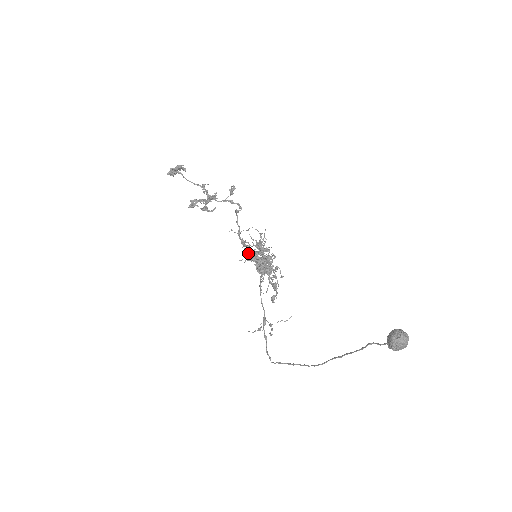
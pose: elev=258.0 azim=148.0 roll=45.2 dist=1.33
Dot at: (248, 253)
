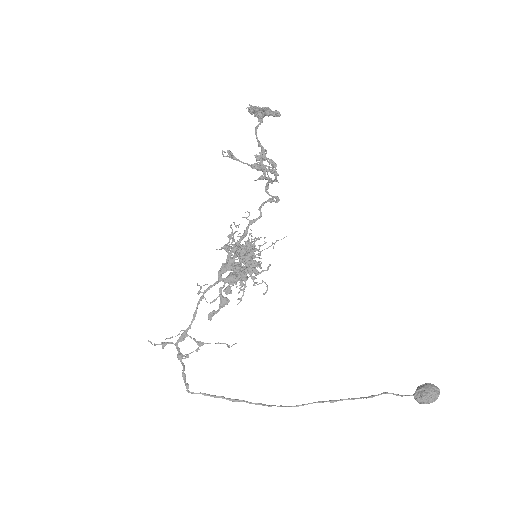
Dot at: occluded
